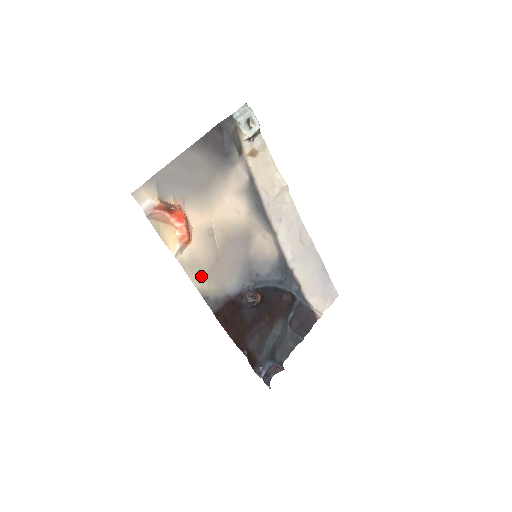
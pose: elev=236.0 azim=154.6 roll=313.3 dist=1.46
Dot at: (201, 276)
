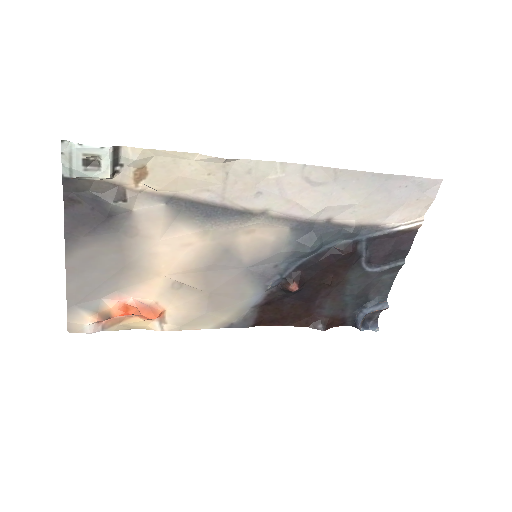
Dot at: (206, 319)
